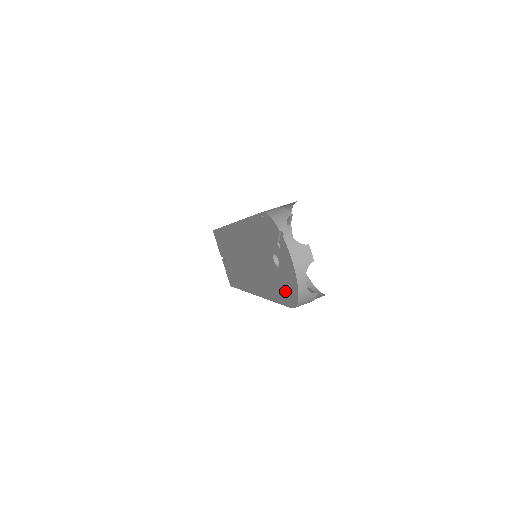
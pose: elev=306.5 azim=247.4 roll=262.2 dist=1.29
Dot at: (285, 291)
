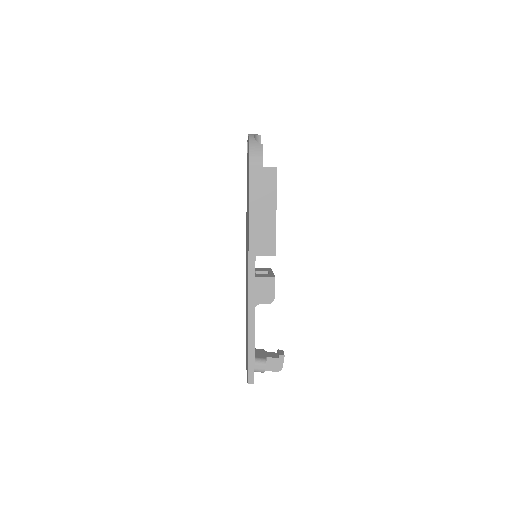
Dot at: (248, 168)
